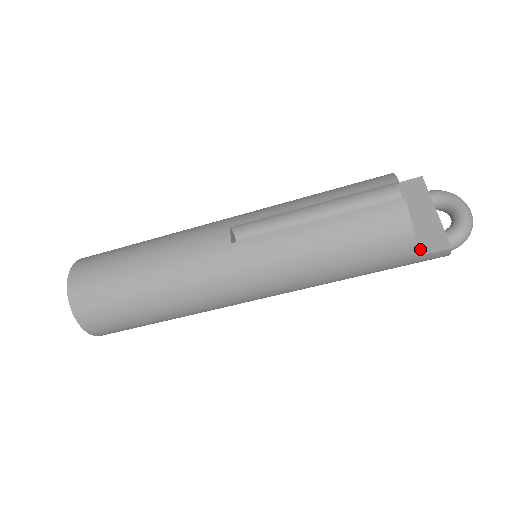
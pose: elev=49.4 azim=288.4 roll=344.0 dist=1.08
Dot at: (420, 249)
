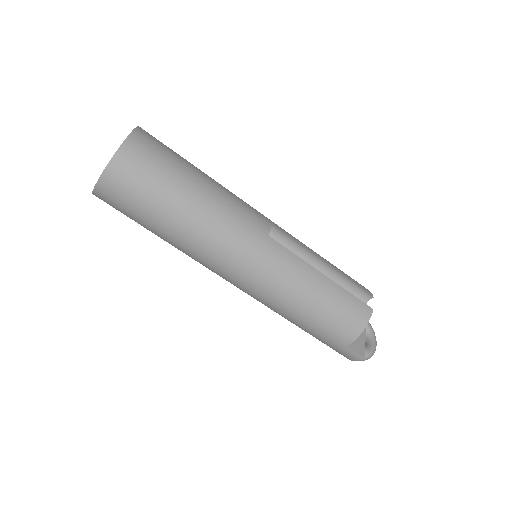
Dot at: (350, 344)
